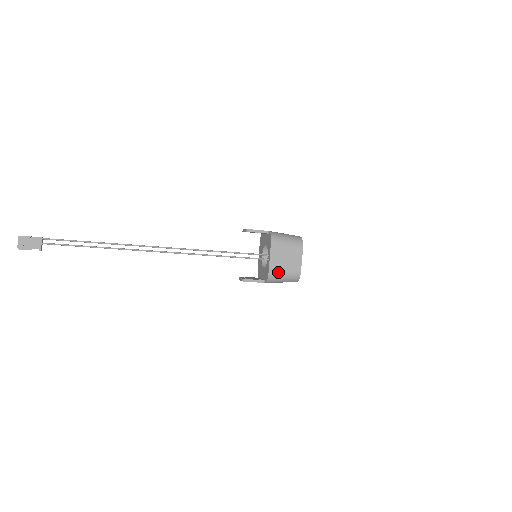
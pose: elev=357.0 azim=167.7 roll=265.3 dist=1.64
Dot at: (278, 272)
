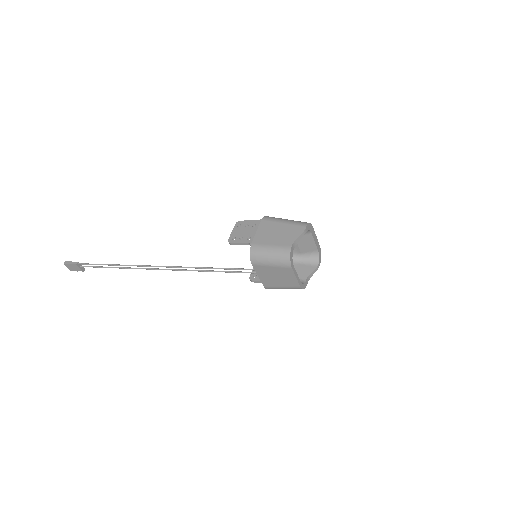
Dot at: (274, 286)
